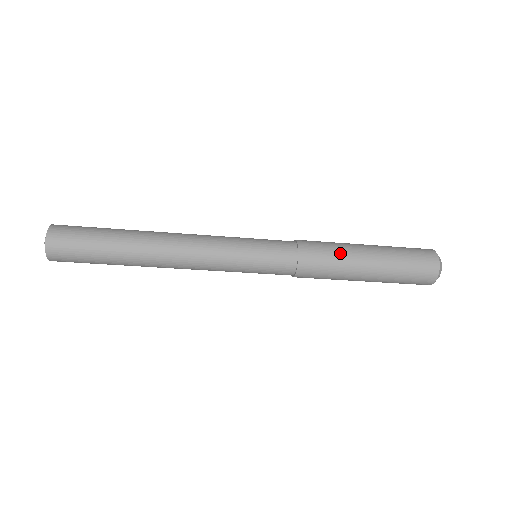
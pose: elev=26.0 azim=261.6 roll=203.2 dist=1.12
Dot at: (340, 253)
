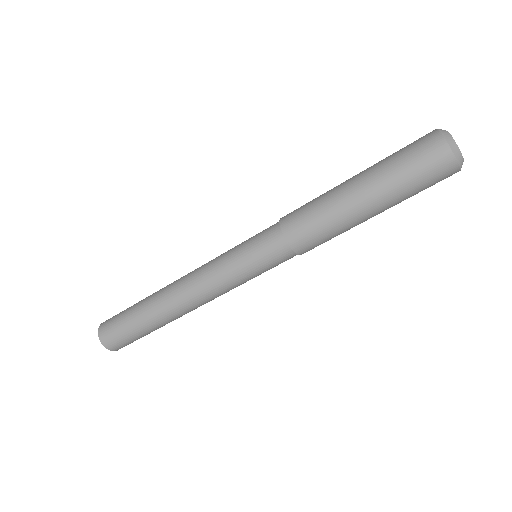
Dot at: (326, 212)
